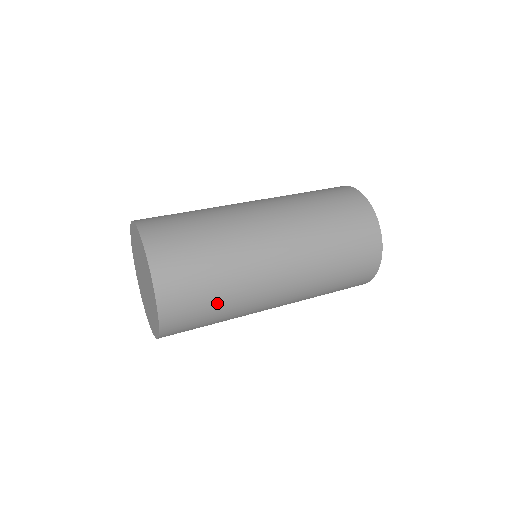
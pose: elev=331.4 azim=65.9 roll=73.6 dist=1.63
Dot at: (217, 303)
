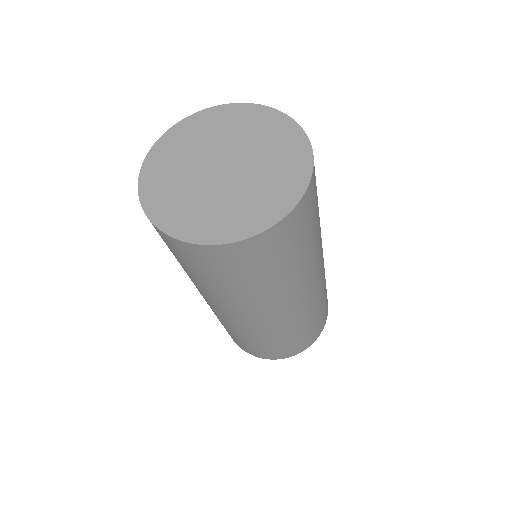
Dot at: (310, 241)
